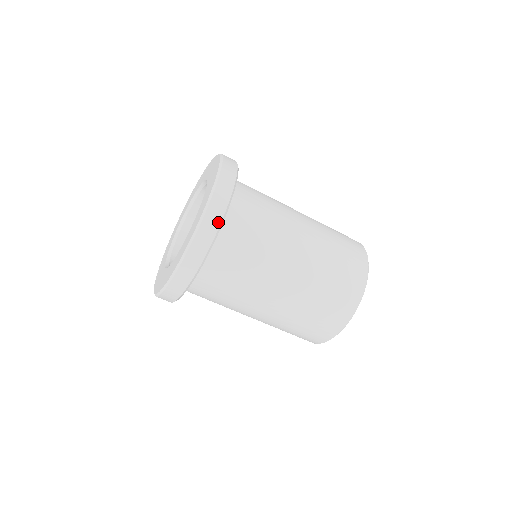
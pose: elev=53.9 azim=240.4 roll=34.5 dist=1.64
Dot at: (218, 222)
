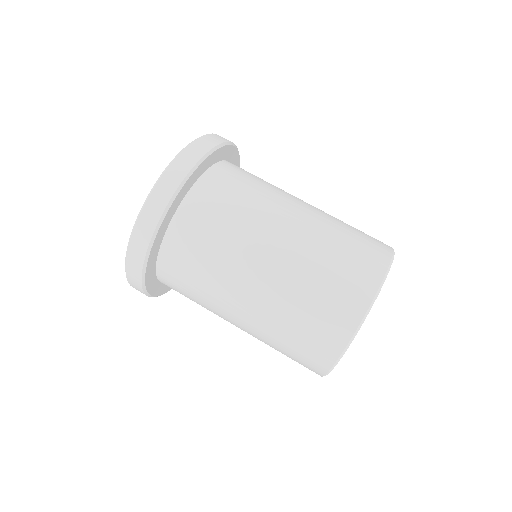
Dot at: (199, 156)
